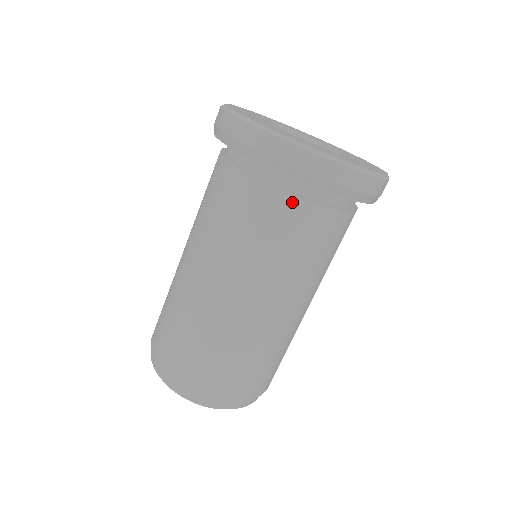
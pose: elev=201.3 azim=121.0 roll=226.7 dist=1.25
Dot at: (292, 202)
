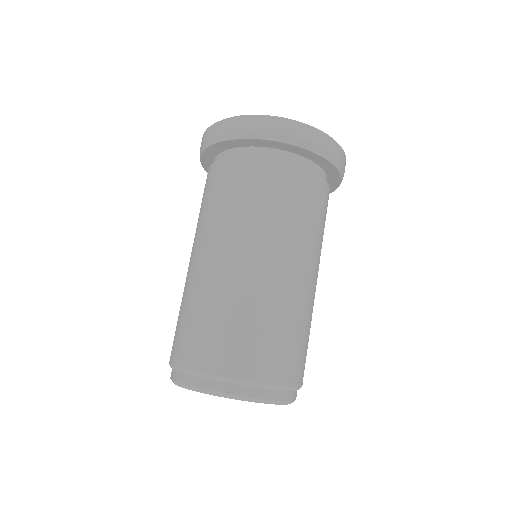
Dot at: (251, 162)
